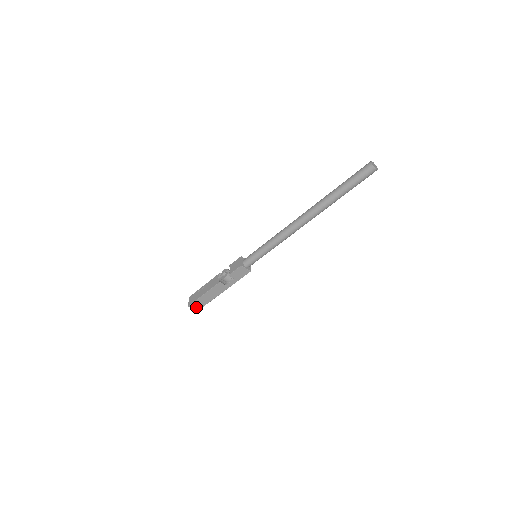
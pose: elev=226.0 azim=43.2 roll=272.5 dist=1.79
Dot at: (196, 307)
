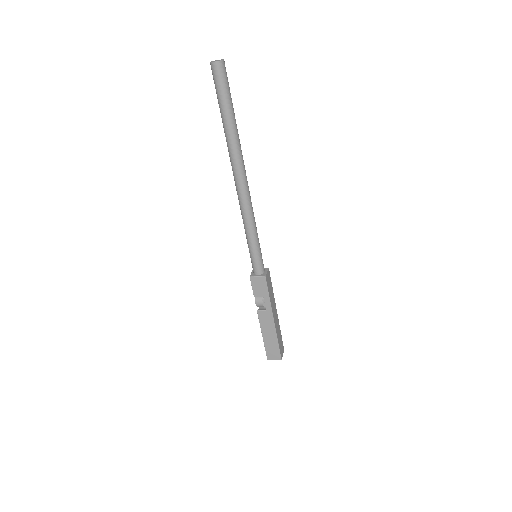
Dot at: (275, 356)
